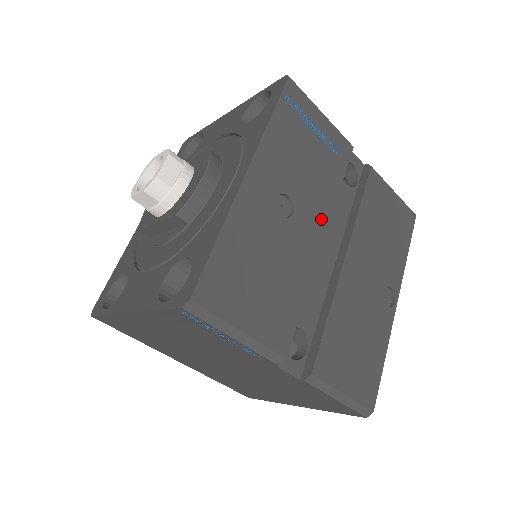
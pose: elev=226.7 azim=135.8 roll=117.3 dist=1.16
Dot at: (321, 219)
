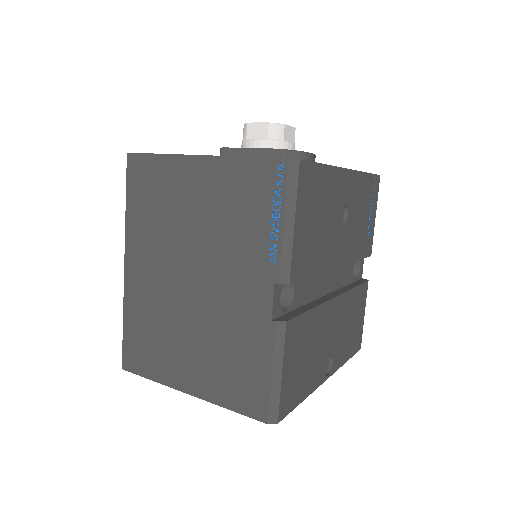
Dot at: (345, 255)
